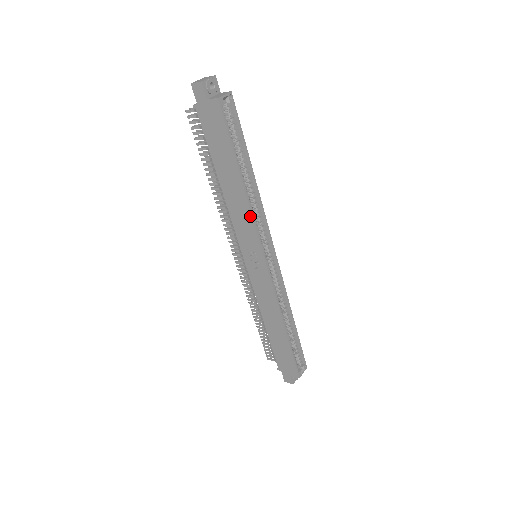
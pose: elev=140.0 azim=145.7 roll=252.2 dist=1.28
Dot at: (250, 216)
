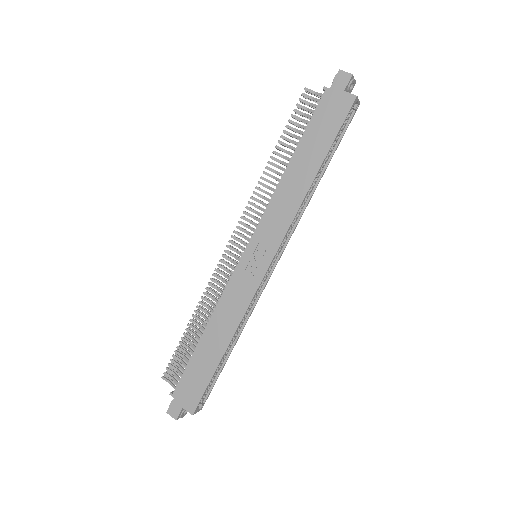
Dot at: (295, 212)
